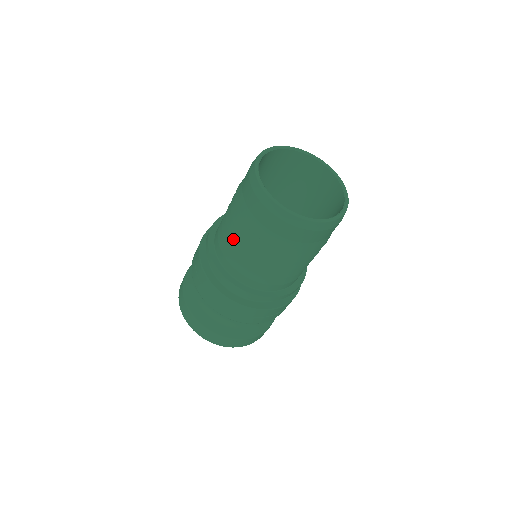
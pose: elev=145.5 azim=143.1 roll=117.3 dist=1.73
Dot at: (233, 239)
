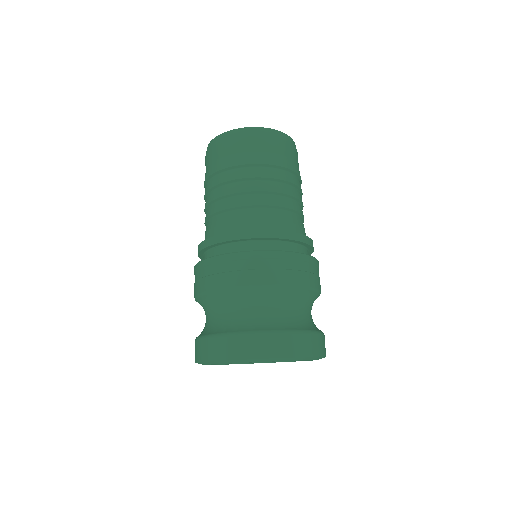
Dot at: occluded
